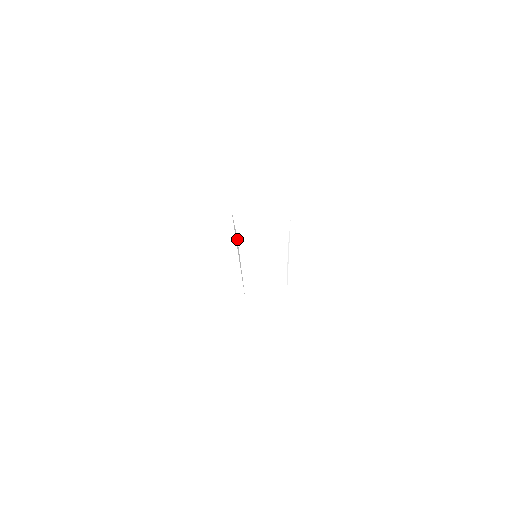
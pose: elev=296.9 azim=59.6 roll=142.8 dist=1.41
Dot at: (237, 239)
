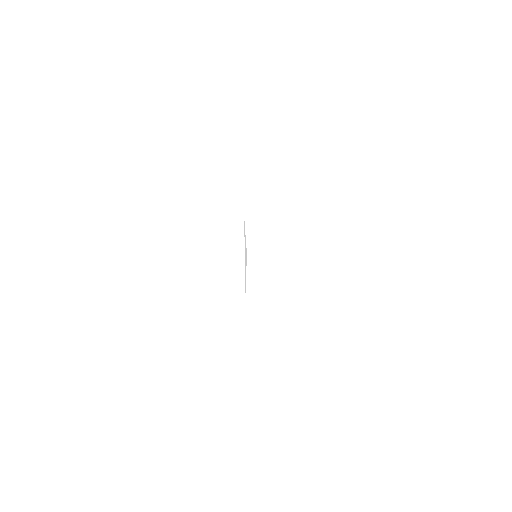
Dot at: (246, 250)
